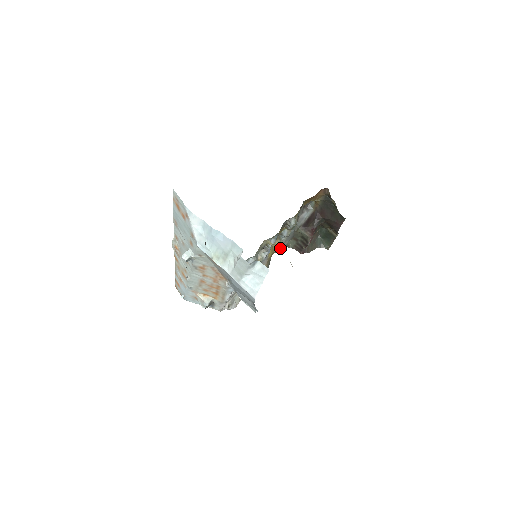
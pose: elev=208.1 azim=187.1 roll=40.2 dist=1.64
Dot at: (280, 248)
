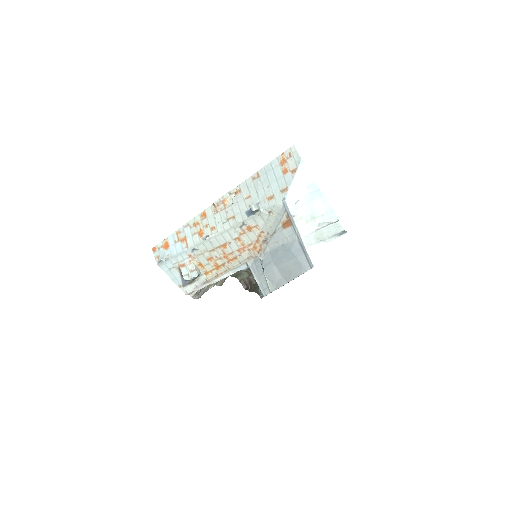
Dot at: (234, 274)
